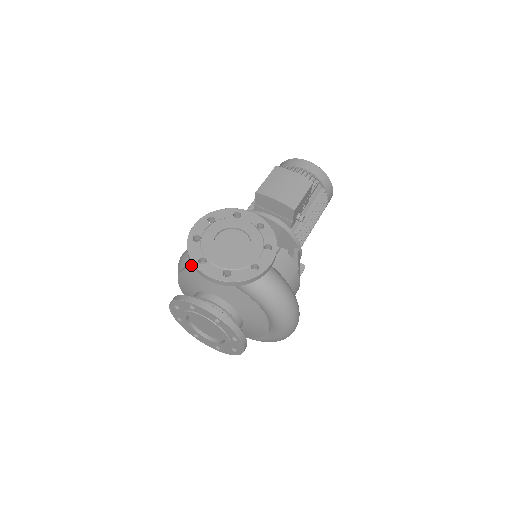
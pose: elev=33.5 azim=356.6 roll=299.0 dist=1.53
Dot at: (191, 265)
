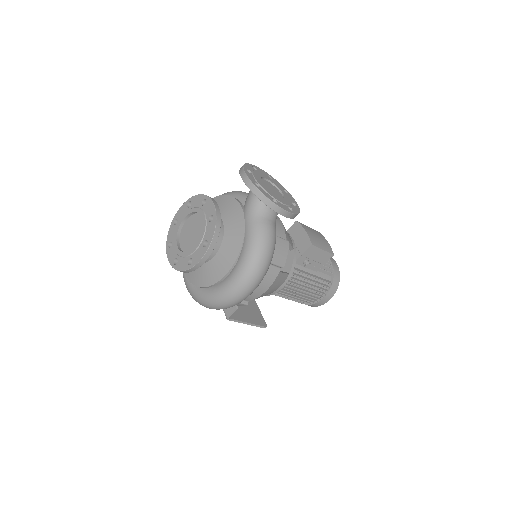
Dot at: occluded
